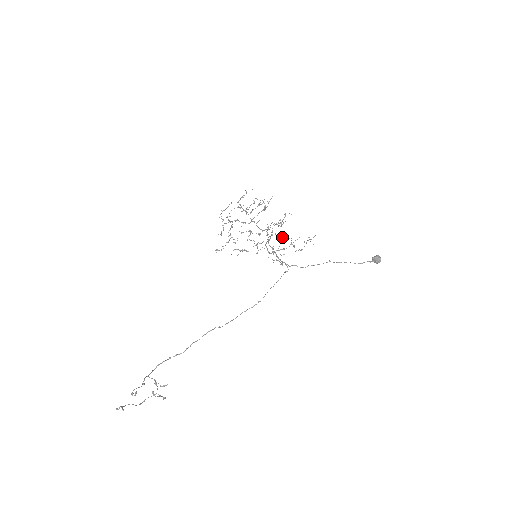
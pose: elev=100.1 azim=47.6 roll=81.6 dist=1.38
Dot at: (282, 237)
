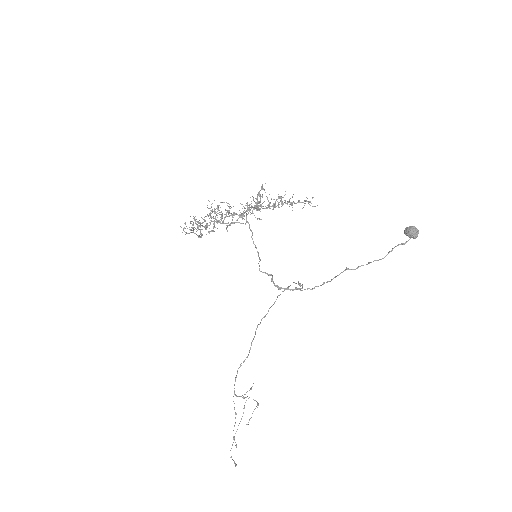
Dot at: (272, 206)
